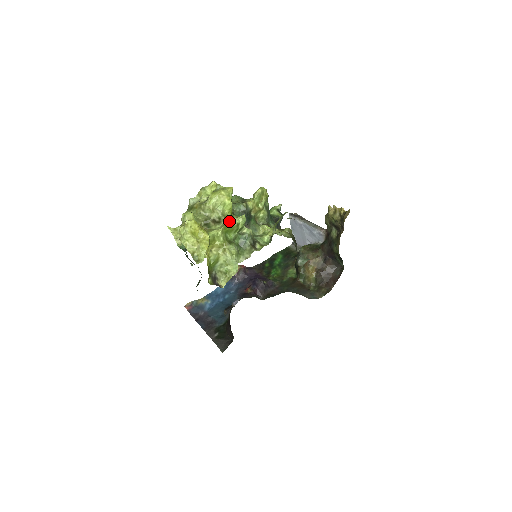
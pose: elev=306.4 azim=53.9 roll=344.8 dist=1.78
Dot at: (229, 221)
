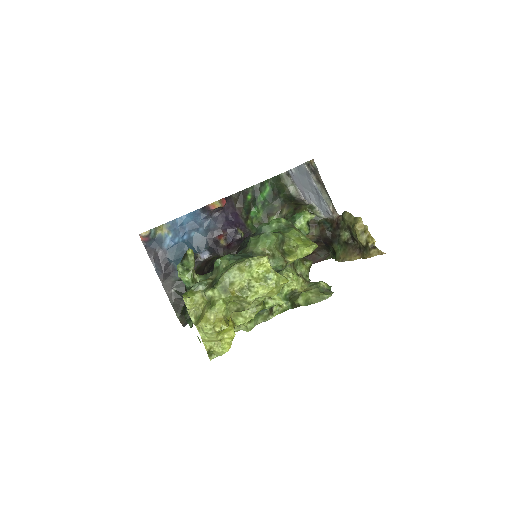
Dot at: (263, 307)
